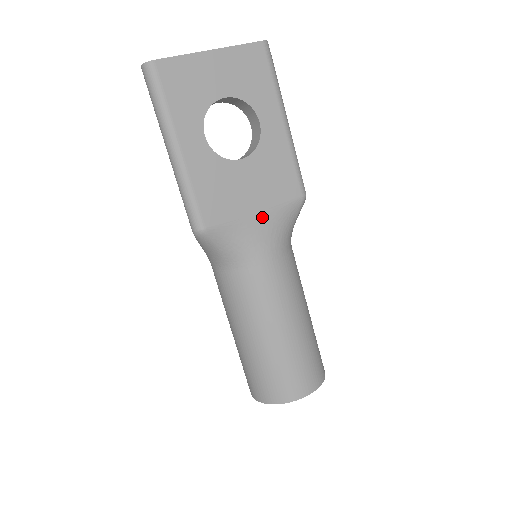
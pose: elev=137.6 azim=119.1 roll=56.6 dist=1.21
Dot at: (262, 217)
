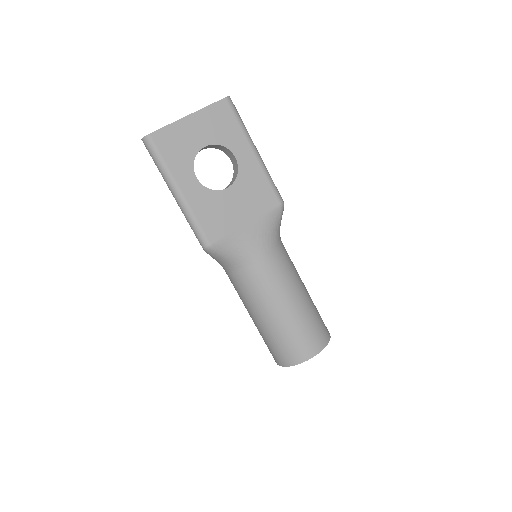
Dot at: (252, 227)
